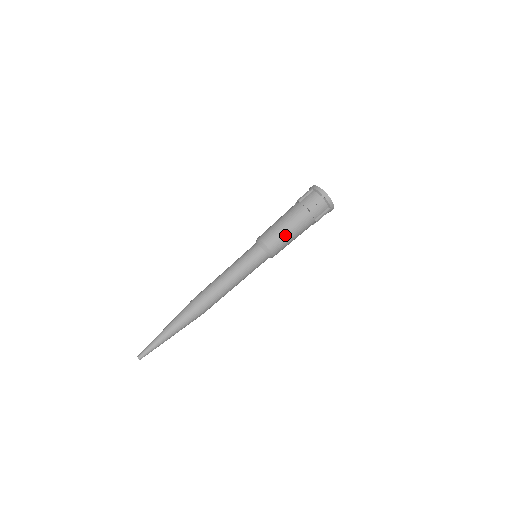
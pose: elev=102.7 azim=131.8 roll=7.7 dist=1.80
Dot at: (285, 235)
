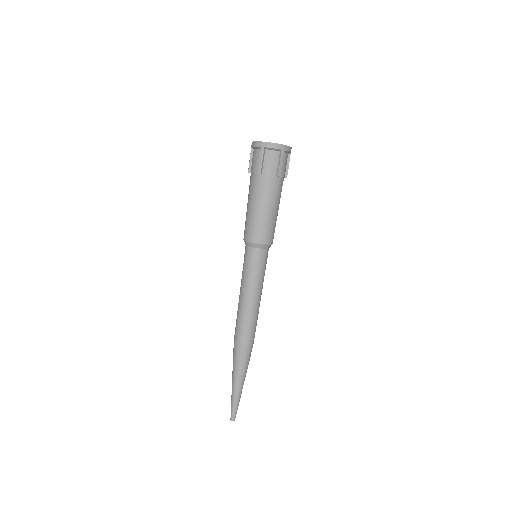
Dot at: (274, 219)
